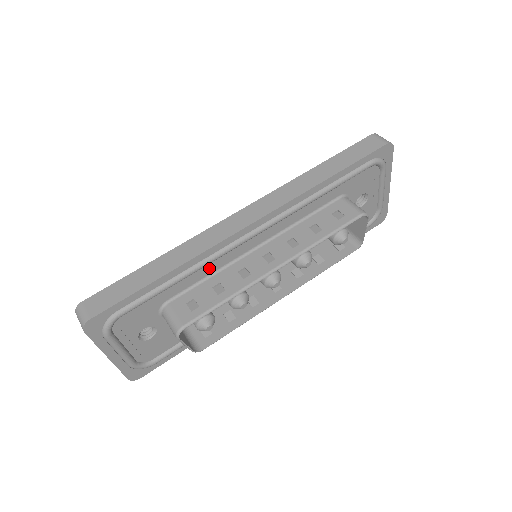
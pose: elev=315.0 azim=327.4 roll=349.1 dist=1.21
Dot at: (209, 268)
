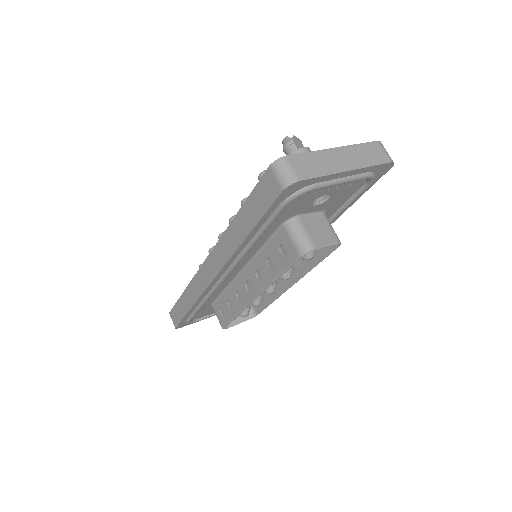
Dot at: (217, 292)
